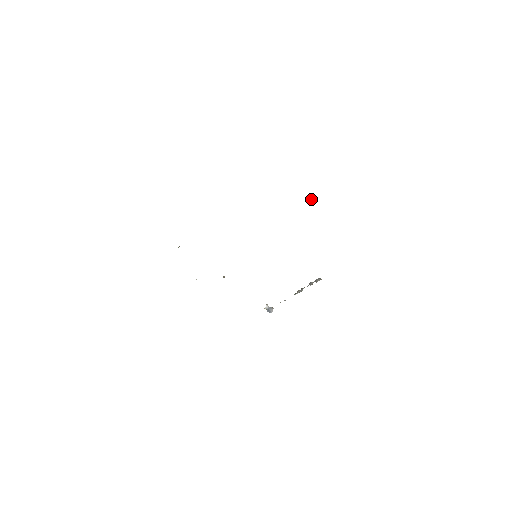
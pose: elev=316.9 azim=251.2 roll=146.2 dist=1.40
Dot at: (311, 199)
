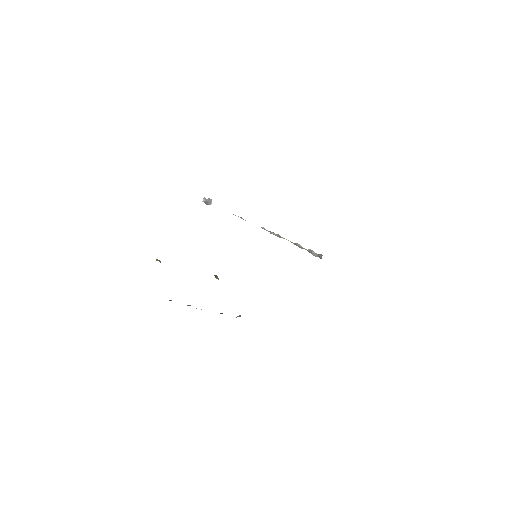
Dot at: occluded
